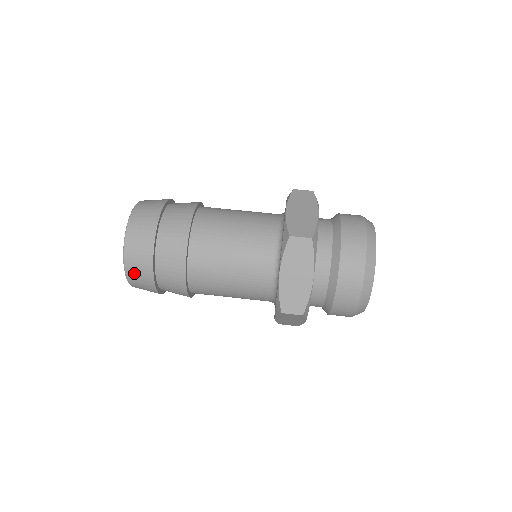
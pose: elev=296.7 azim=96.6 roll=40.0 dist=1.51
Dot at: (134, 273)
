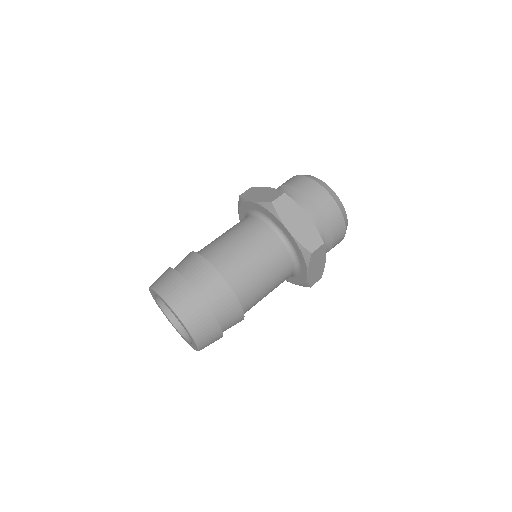
Dot at: (196, 325)
